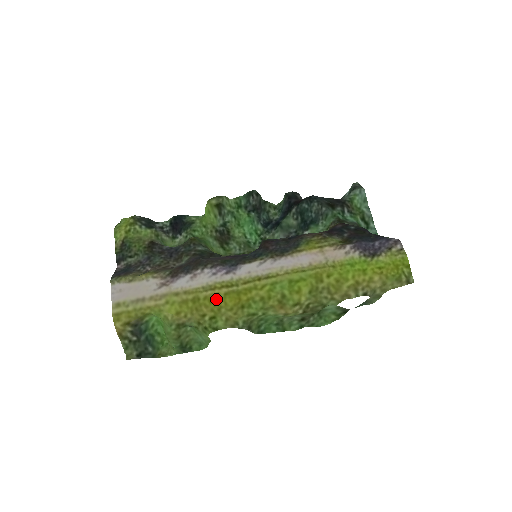
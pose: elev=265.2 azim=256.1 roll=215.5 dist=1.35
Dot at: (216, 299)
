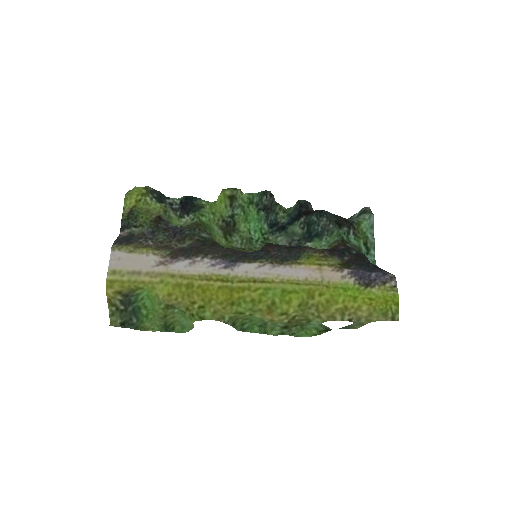
Dot at: (209, 290)
